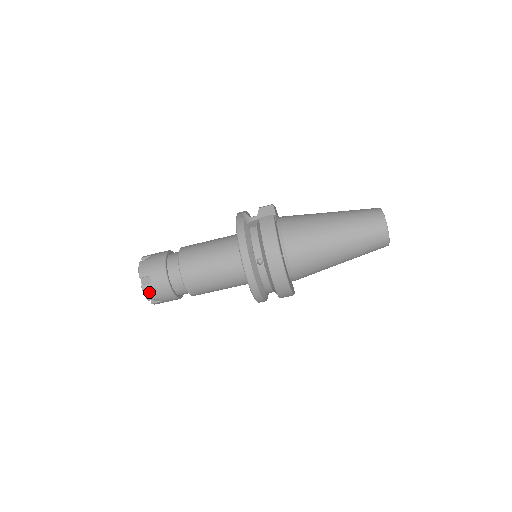
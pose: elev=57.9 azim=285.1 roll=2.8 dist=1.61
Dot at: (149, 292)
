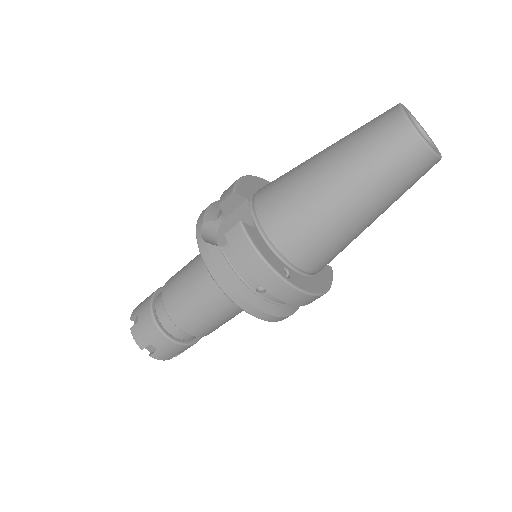
Dot at: (163, 357)
